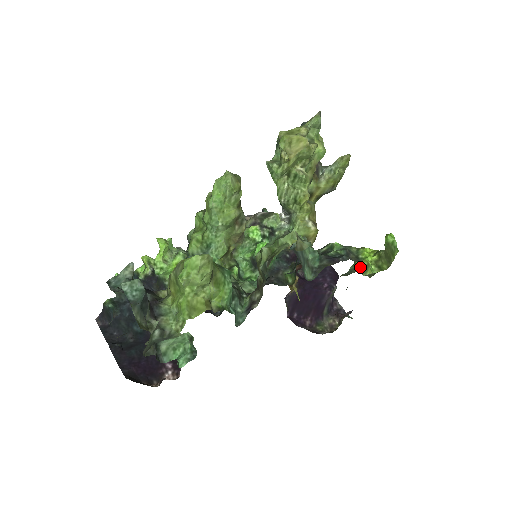
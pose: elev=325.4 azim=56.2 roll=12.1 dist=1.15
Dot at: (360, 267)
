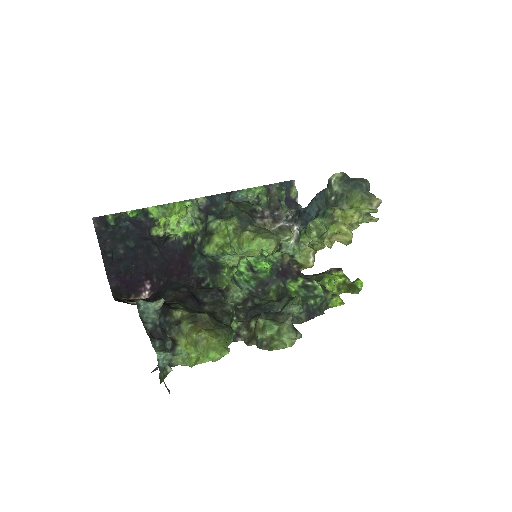
Dot at: (326, 288)
